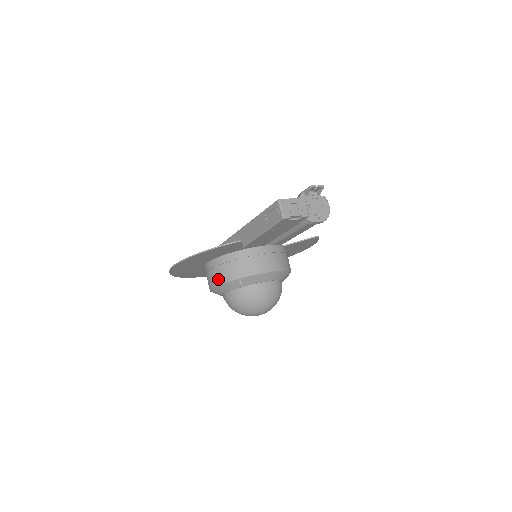
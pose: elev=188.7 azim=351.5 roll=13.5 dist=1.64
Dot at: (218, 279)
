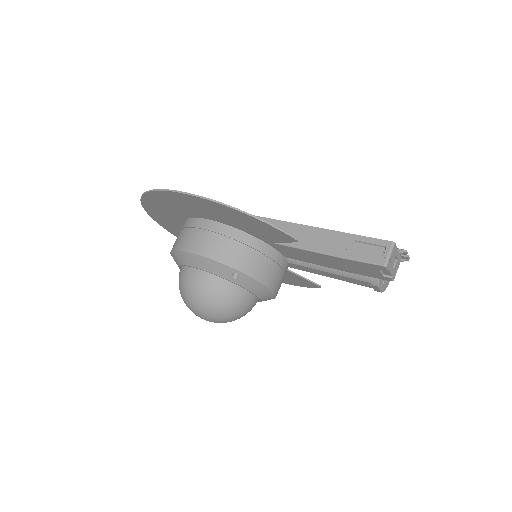
Dot at: (212, 250)
